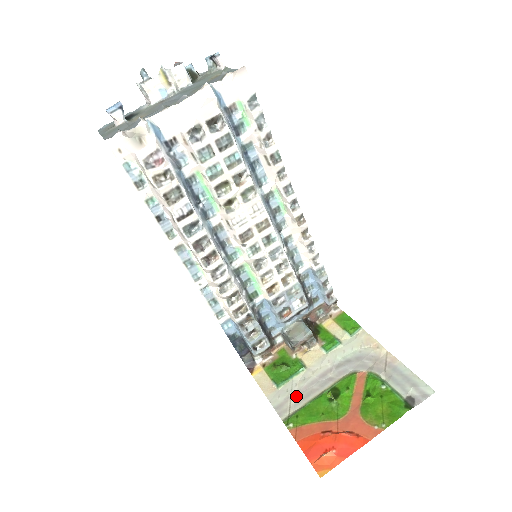
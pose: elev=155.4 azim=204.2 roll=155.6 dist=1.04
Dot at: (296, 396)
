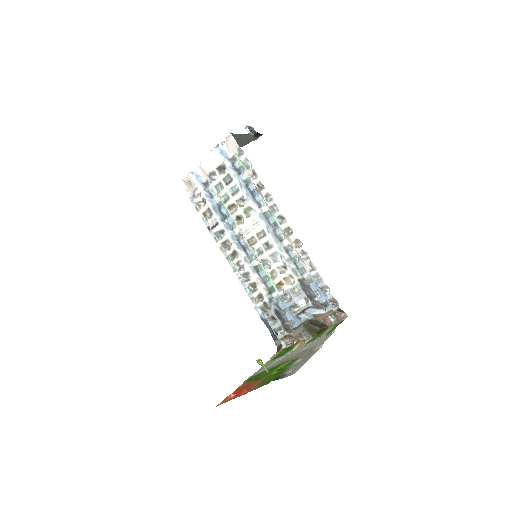
Dot at: (267, 368)
